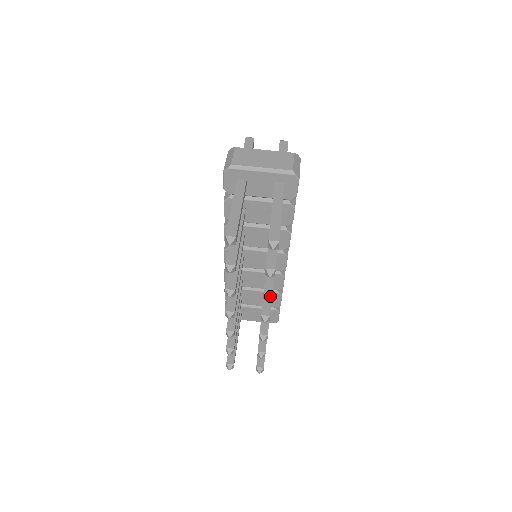
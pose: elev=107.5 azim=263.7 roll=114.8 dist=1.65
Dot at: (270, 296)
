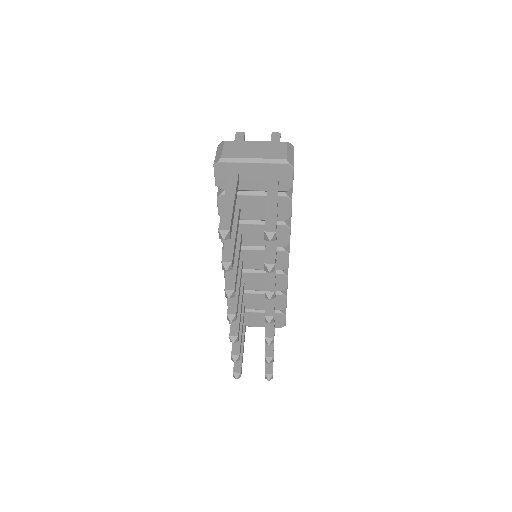
Dot at: (272, 294)
